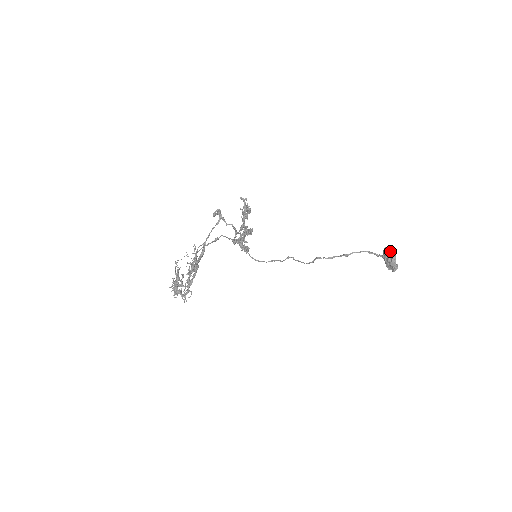
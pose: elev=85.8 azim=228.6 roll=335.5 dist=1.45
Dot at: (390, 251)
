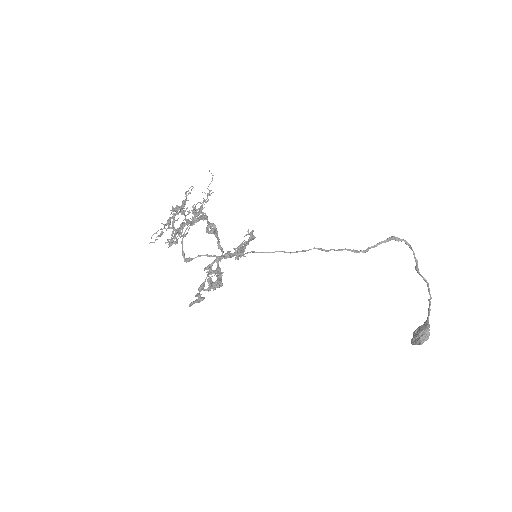
Dot at: (420, 340)
